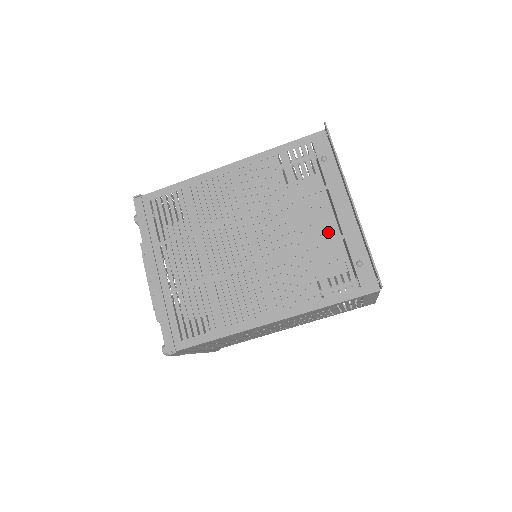
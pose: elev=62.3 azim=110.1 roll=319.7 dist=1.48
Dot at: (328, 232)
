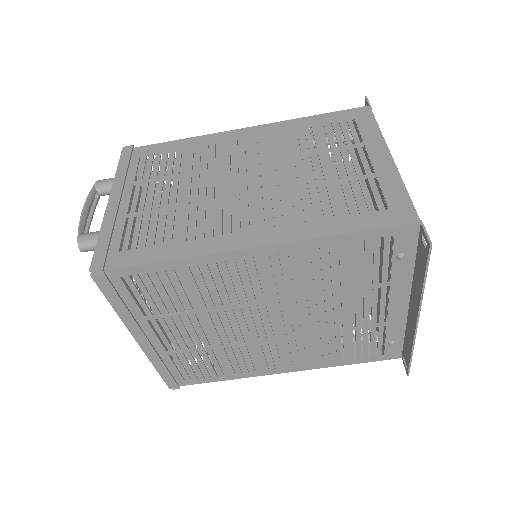
Dot at: occluded
